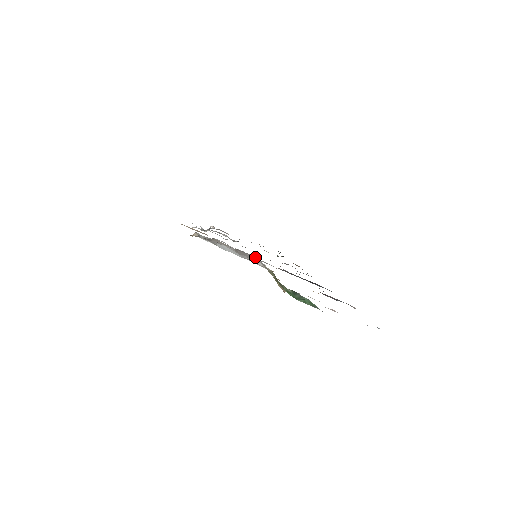
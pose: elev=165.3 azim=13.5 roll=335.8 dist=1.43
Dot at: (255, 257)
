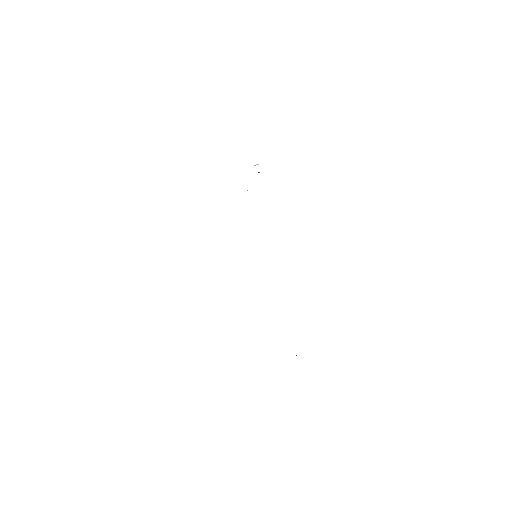
Dot at: occluded
